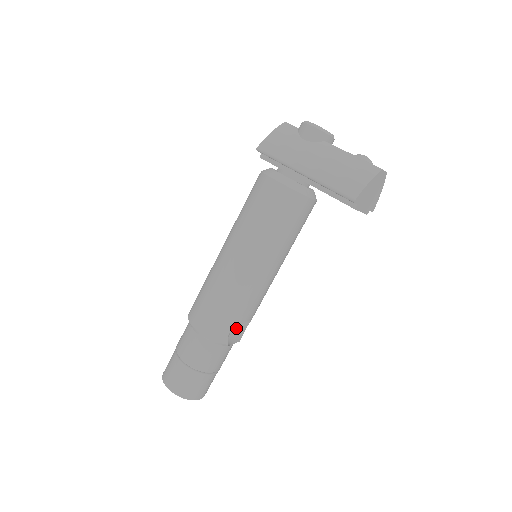
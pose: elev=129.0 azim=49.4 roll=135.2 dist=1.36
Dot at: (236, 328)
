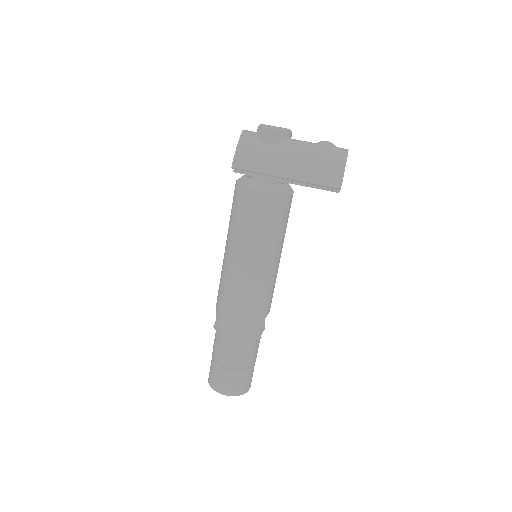
Dot at: occluded
